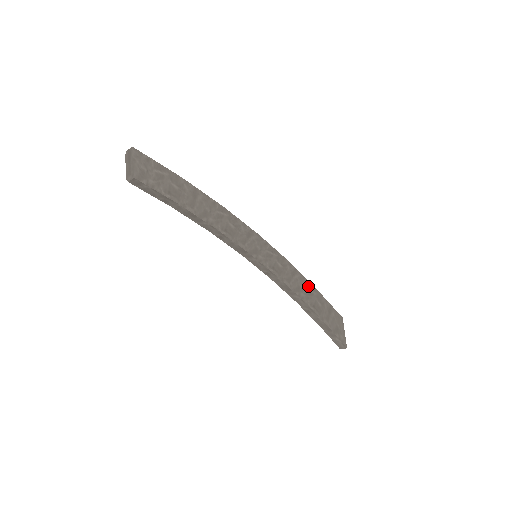
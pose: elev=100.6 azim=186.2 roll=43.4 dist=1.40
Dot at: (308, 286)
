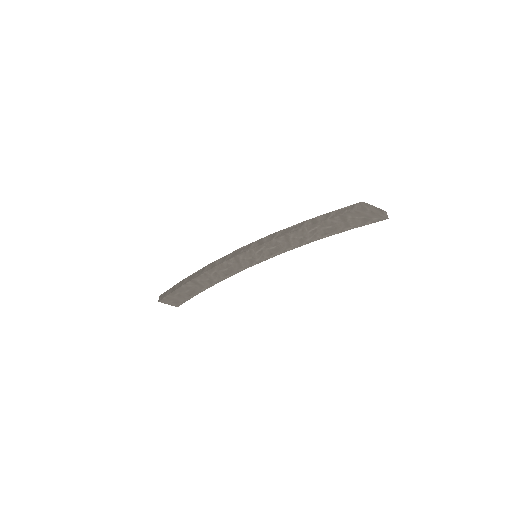
Dot at: (306, 231)
